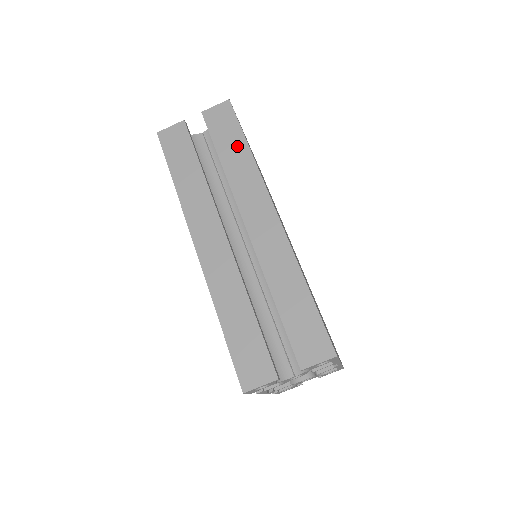
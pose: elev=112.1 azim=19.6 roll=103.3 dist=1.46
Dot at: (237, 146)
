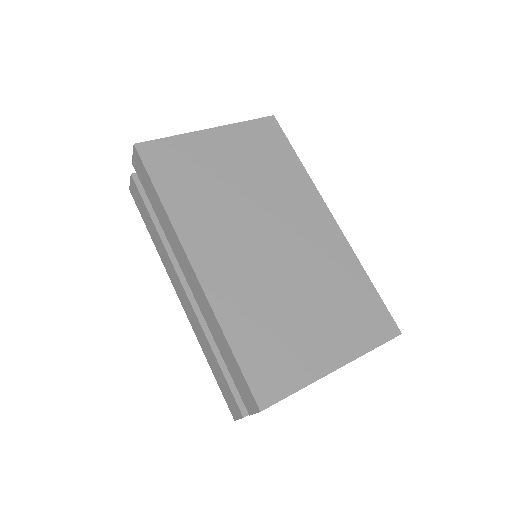
Dot at: (154, 197)
